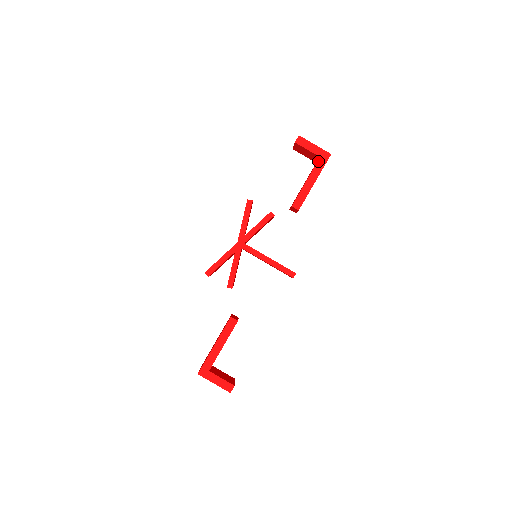
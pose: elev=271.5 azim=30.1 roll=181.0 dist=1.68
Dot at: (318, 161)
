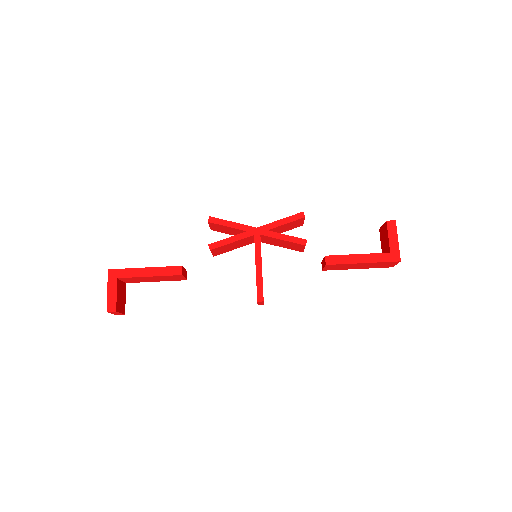
Dot at: (385, 253)
